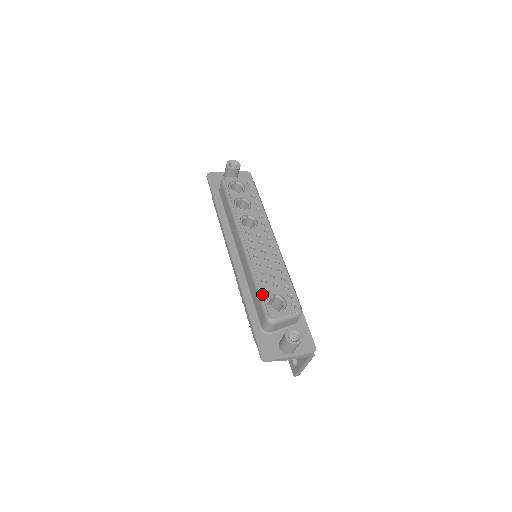
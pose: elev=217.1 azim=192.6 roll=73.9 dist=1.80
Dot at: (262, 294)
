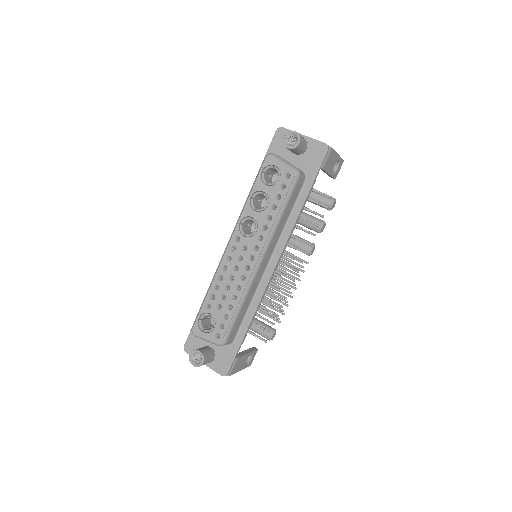
Dot at: (202, 307)
